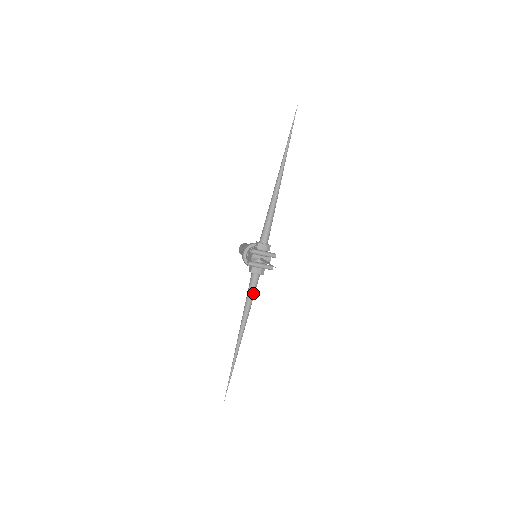
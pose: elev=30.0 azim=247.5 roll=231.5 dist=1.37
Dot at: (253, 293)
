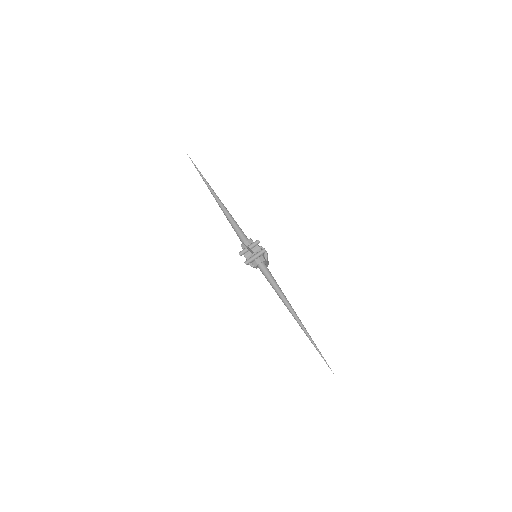
Dot at: (271, 278)
